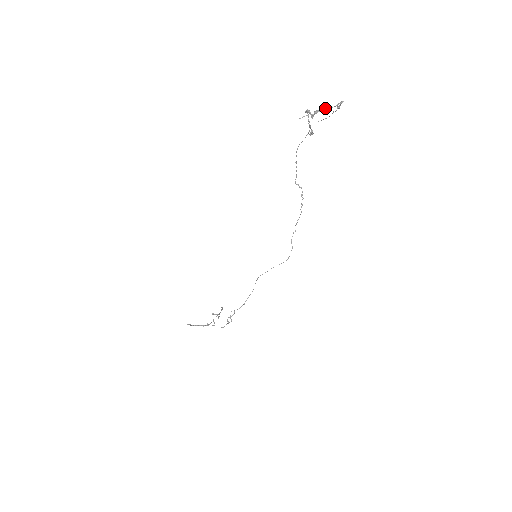
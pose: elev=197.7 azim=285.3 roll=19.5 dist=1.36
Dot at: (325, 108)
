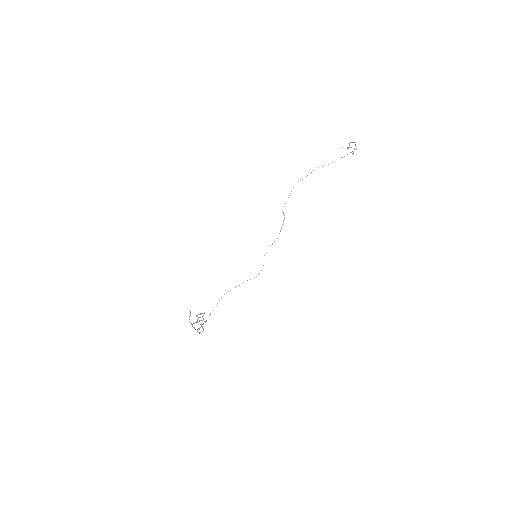
Dot at: occluded
